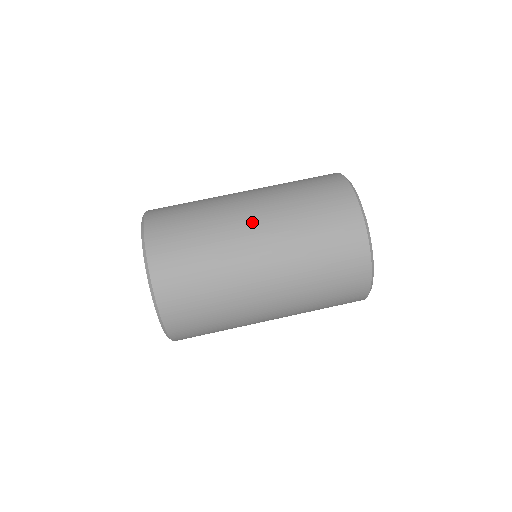
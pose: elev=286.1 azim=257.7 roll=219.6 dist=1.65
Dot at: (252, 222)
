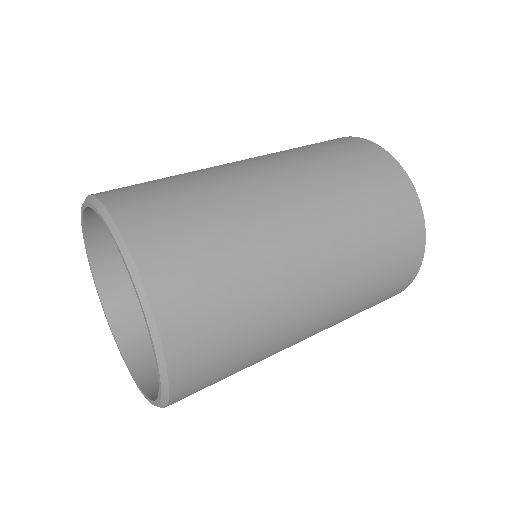
Dot at: occluded
